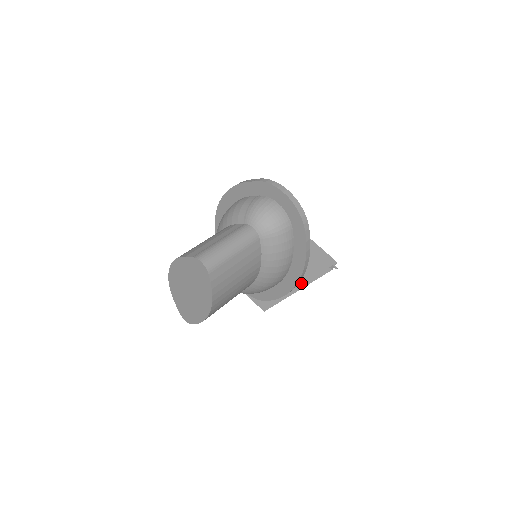
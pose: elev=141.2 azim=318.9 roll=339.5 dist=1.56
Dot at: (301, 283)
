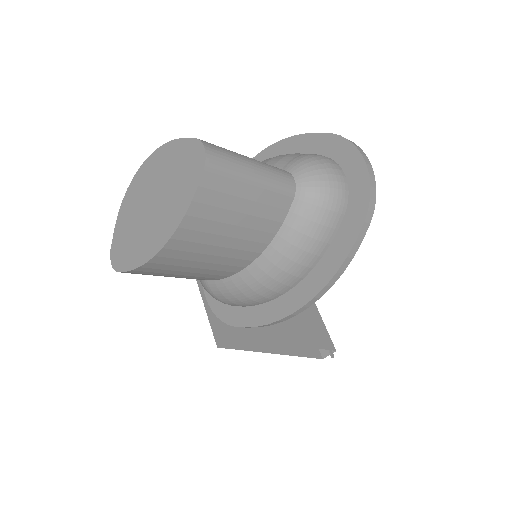
Dot at: (284, 342)
